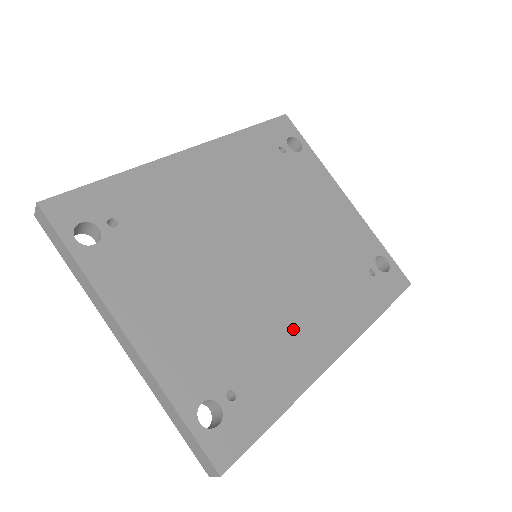
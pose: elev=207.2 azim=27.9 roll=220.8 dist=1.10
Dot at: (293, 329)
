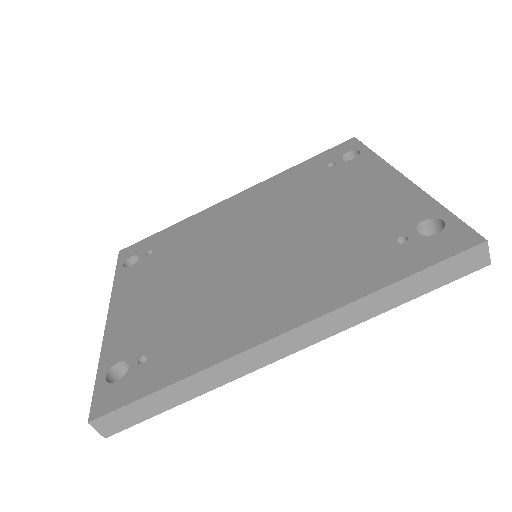
Dot at: (241, 307)
